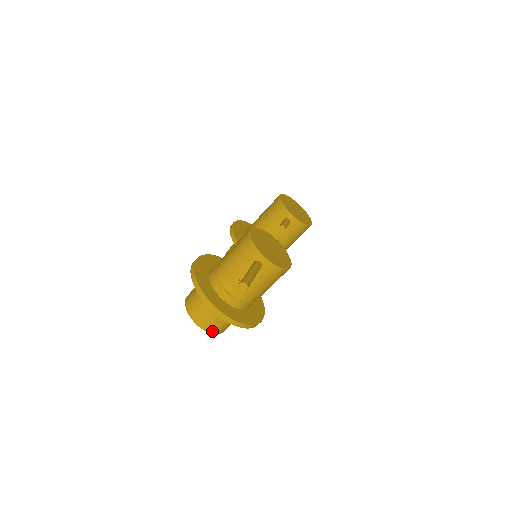
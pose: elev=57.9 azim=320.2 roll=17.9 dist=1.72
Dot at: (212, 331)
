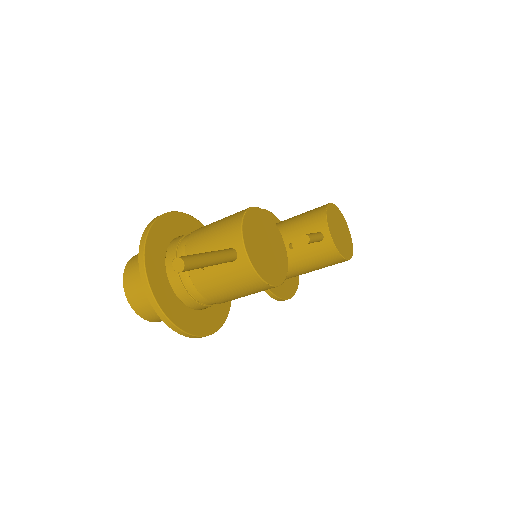
Dot at: (140, 312)
